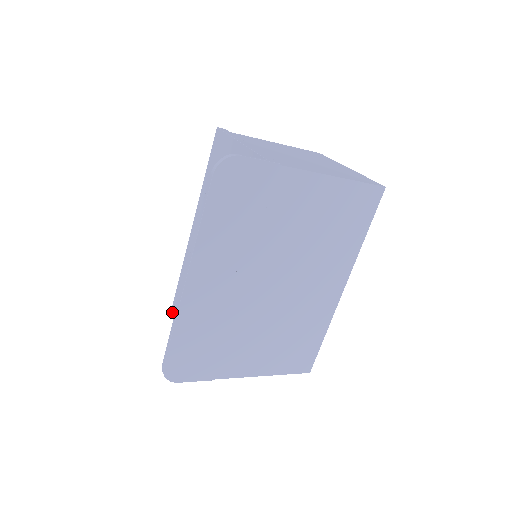
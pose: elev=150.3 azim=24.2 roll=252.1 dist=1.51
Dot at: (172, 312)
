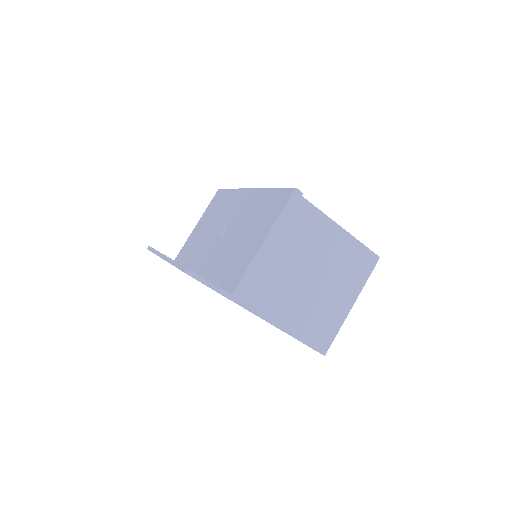
Dot at: (217, 192)
